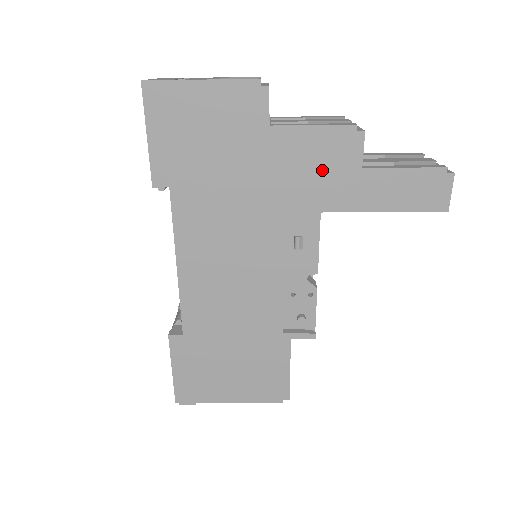
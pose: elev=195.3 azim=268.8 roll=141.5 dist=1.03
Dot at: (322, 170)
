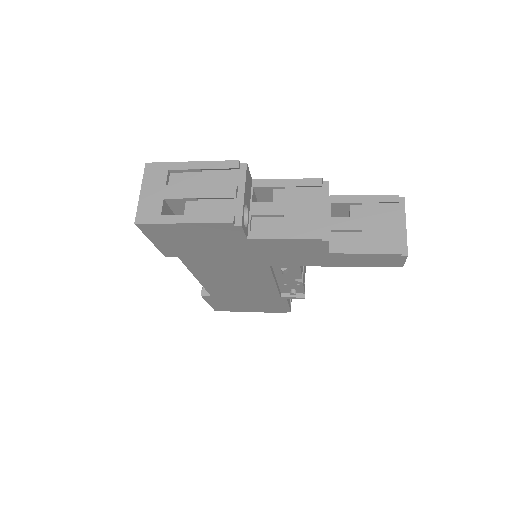
Dot at: (295, 253)
